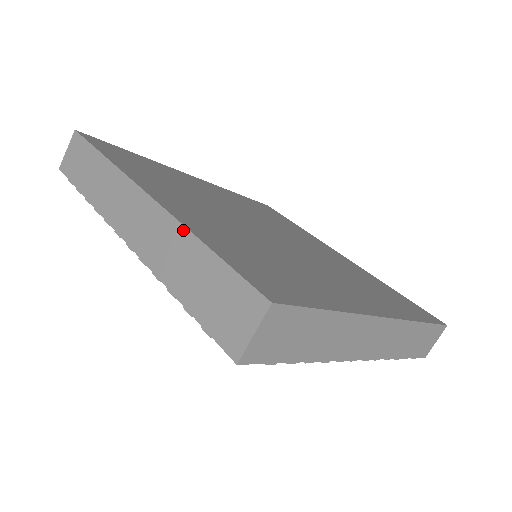
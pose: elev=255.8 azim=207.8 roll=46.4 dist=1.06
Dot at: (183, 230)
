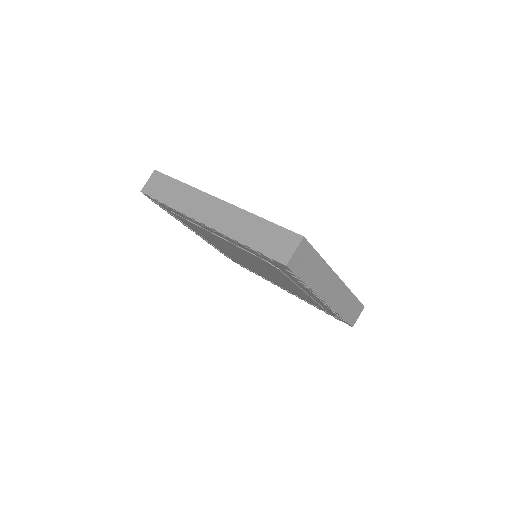
Dot at: (248, 213)
